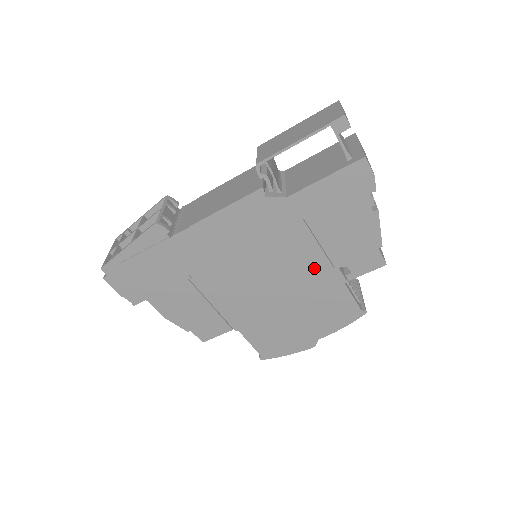
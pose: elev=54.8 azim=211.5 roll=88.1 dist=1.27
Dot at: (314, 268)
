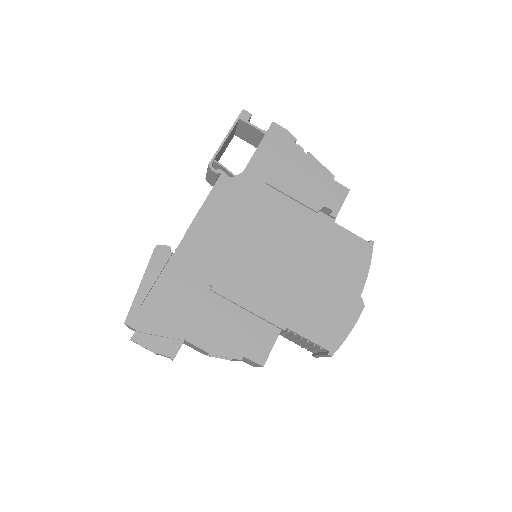
Dot at: (302, 221)
